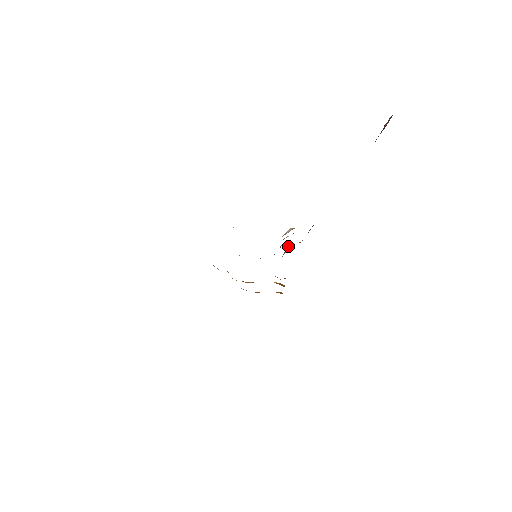
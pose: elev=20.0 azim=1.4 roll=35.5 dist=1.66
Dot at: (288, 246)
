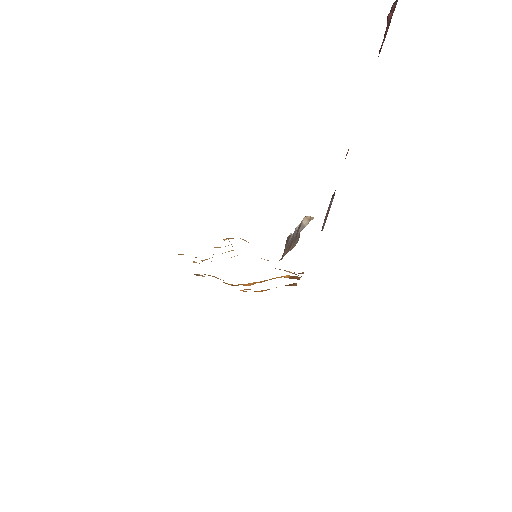
Dot at: occluded
